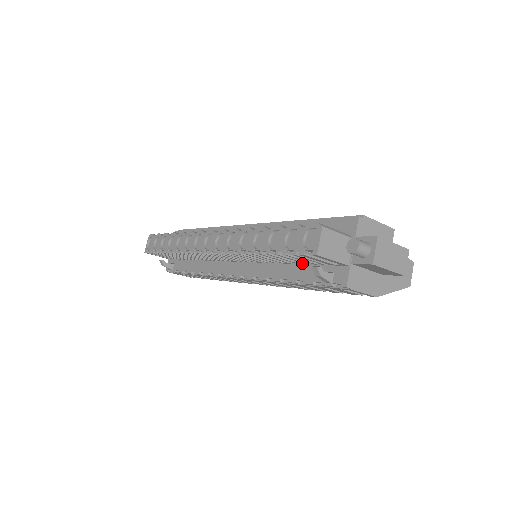
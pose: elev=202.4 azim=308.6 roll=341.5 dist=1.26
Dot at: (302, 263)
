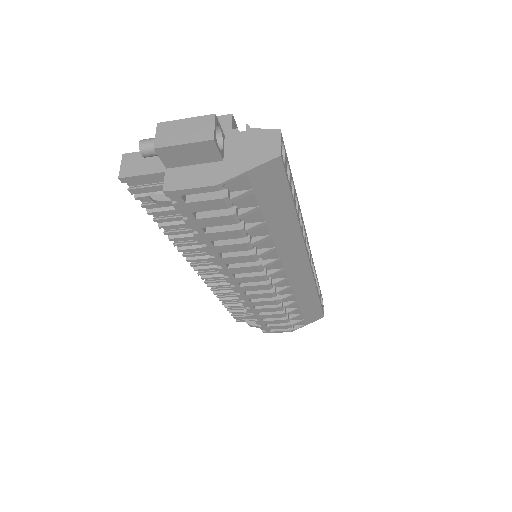
Dot at: occluded
